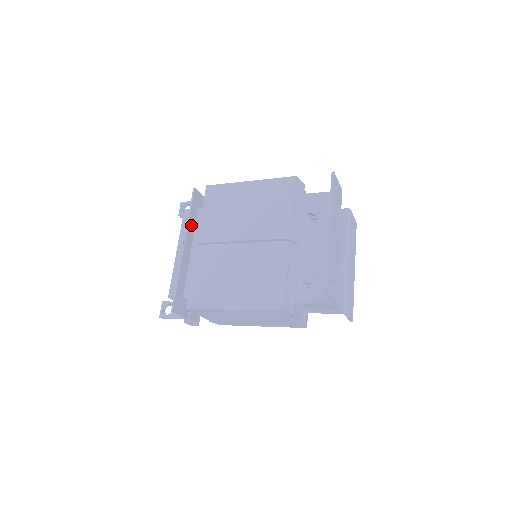
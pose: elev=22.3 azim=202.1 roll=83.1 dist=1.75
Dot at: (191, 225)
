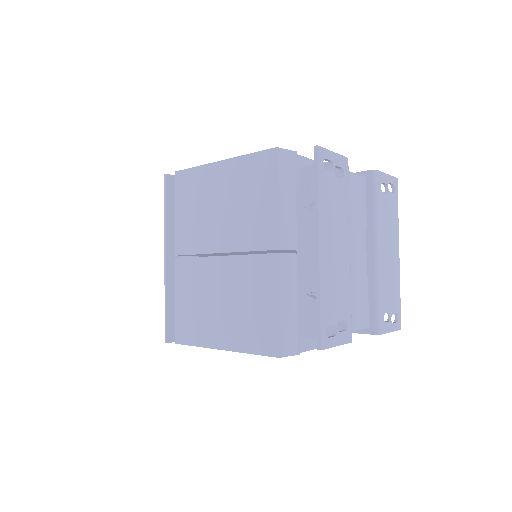
Dot at: (171, 225)
